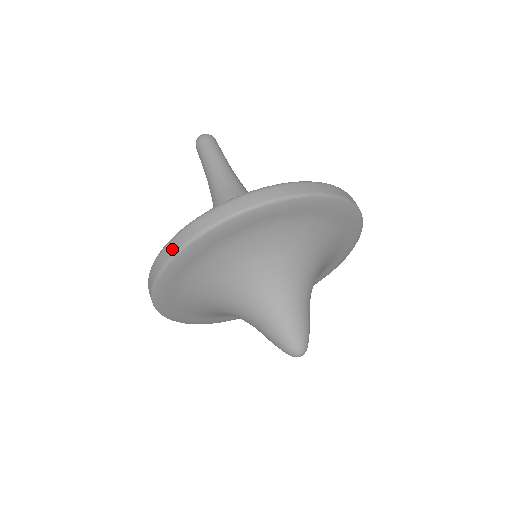
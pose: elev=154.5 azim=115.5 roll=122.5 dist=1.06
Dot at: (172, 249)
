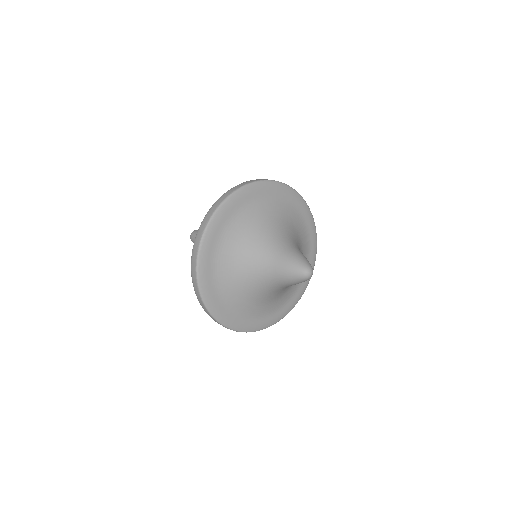
Dot at: (232, 191)
